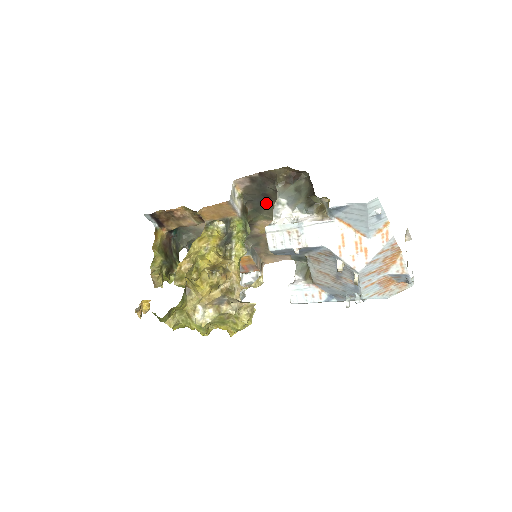
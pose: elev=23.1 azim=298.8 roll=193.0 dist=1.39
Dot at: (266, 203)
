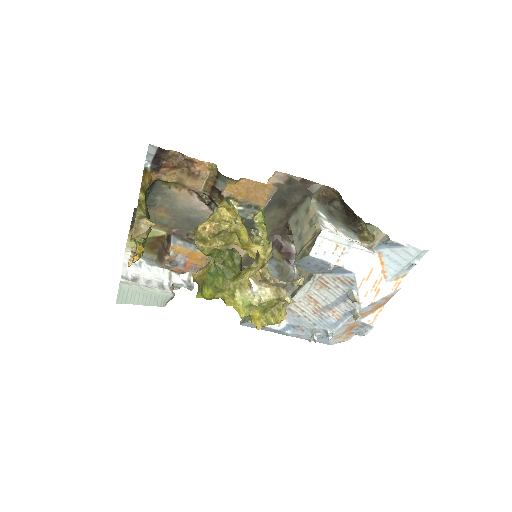
Dot at: (274, 210)
